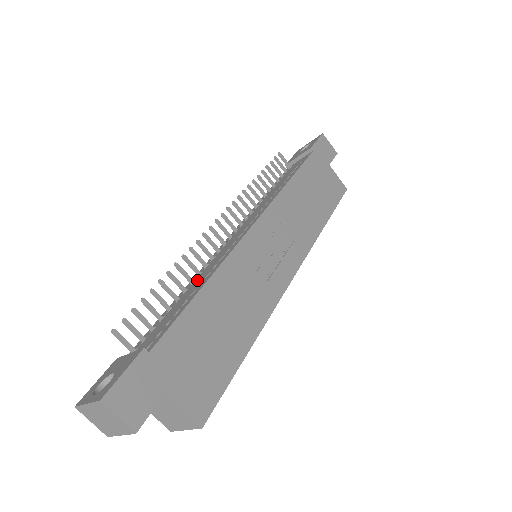
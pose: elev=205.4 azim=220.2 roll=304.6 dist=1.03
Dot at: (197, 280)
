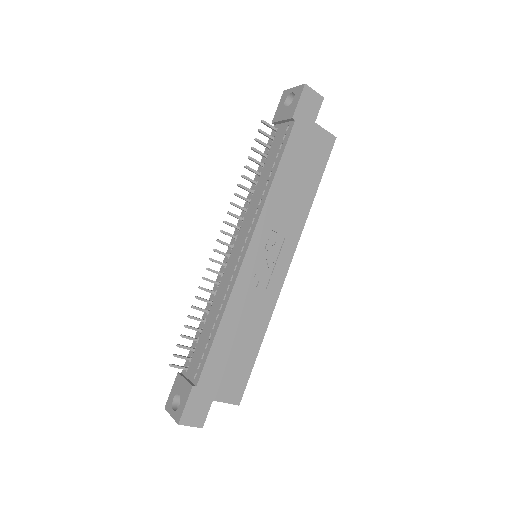
Dot at: (214, 304)
